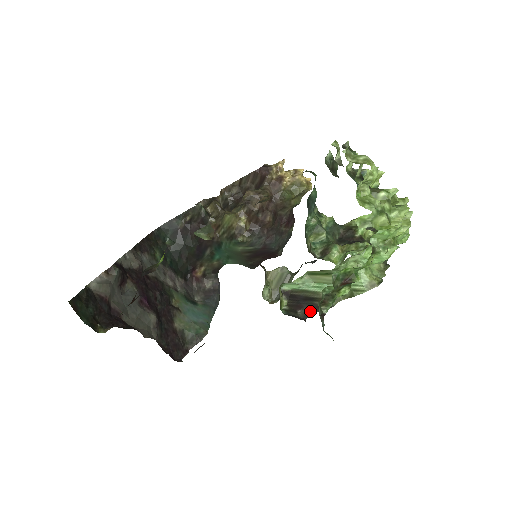
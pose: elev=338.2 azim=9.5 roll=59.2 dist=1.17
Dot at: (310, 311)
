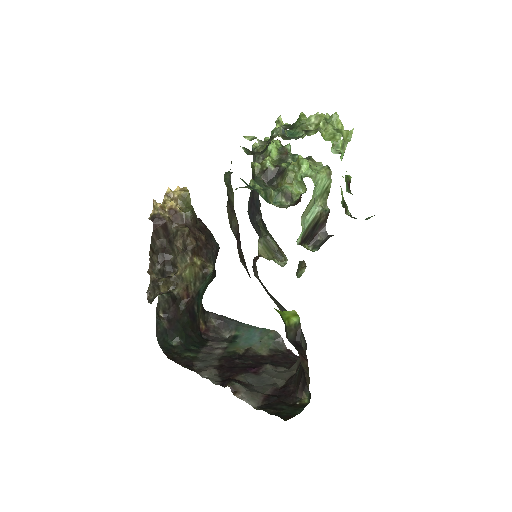
Dot at: (323, 230)
